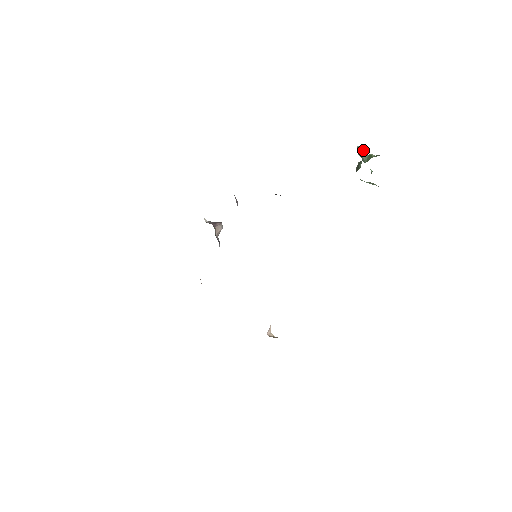
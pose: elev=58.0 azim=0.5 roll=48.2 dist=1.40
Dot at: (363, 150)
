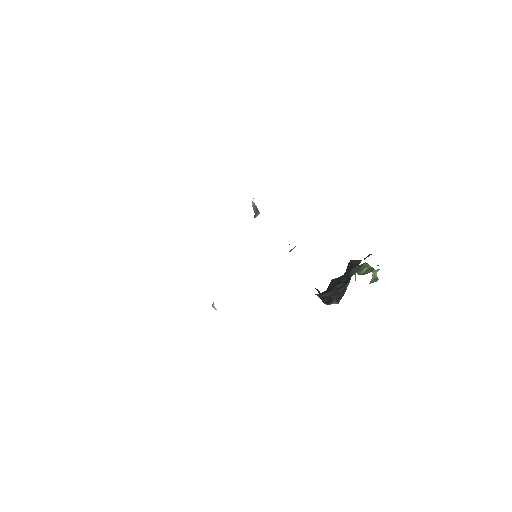
Dot at: (377, 271)
